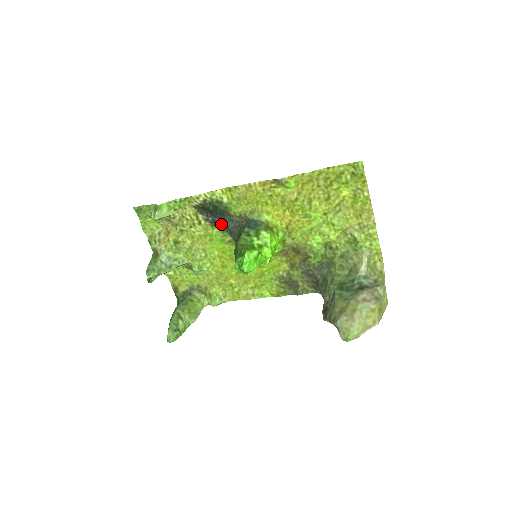
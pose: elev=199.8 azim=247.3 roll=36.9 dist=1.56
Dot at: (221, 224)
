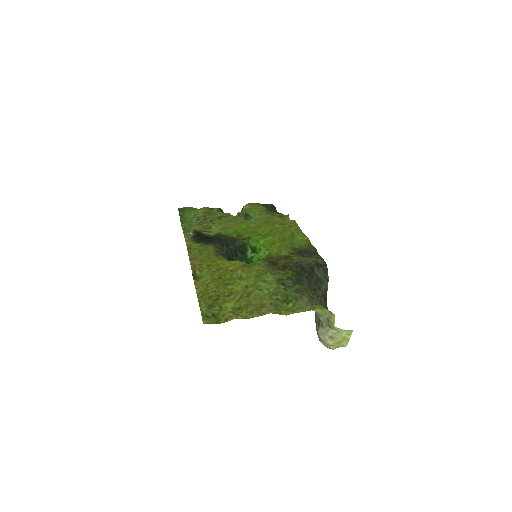
Dot at: (218, 237)
